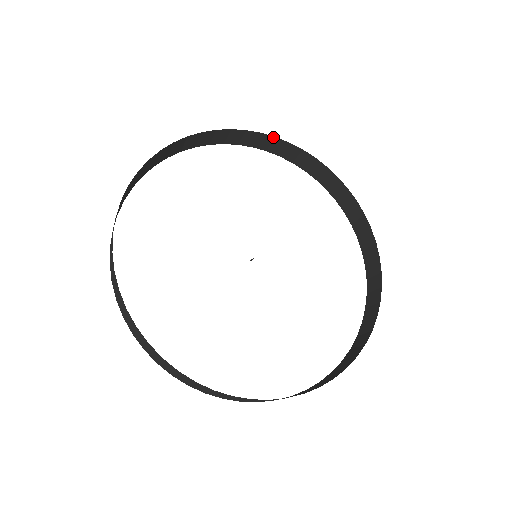
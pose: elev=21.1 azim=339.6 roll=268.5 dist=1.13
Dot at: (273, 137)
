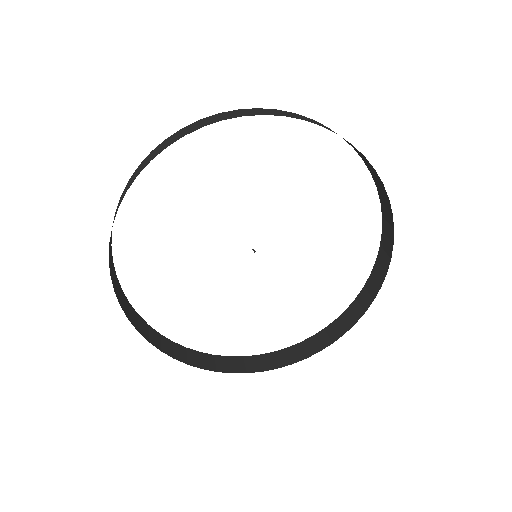
Dot at: (164, 148)
